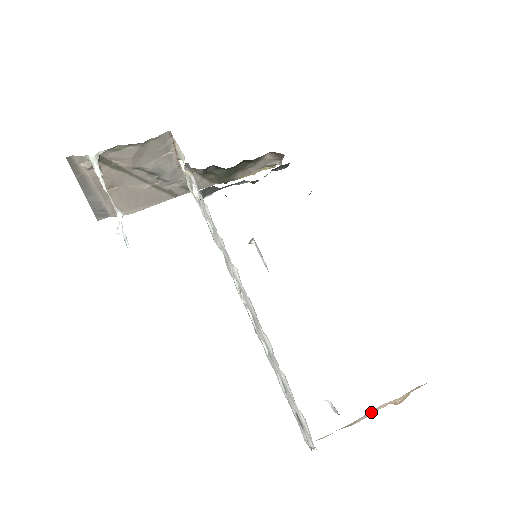
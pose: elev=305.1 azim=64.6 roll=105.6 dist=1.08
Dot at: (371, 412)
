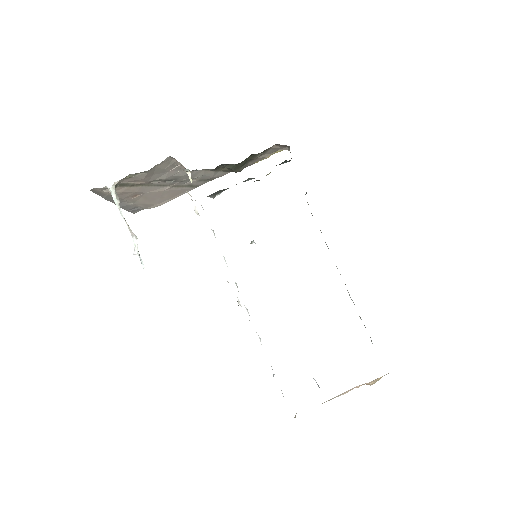
Dot at: (346, 391)
